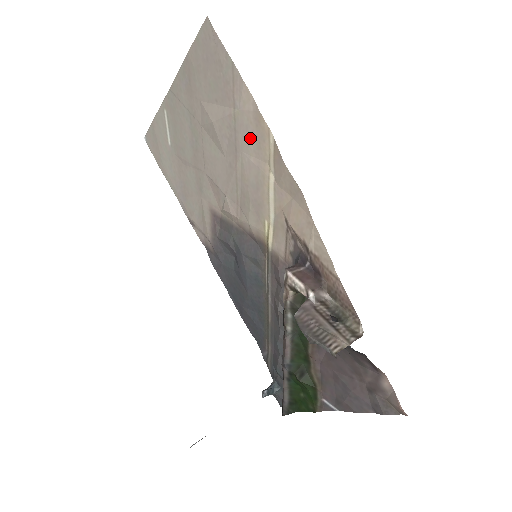
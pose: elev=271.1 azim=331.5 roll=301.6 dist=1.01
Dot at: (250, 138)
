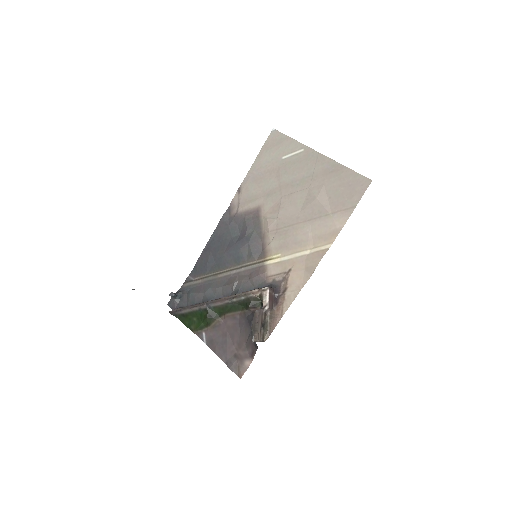
Dot at: (321, 230)
